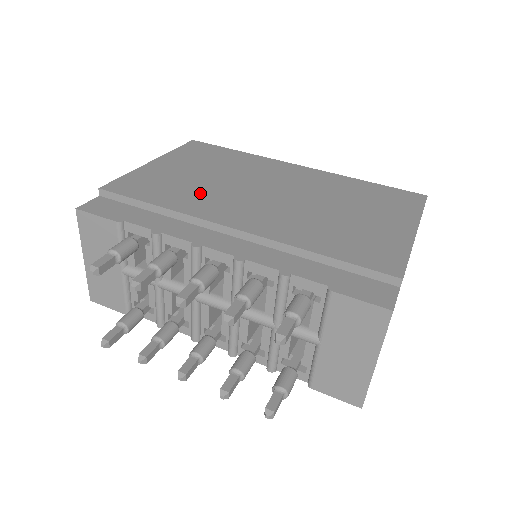
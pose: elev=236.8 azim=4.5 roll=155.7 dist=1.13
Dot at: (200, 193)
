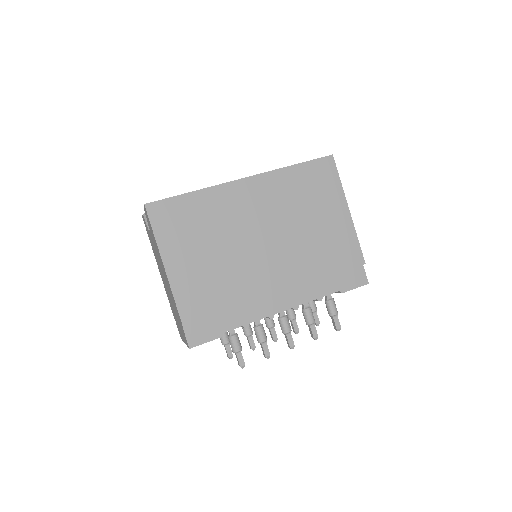
Dot at: (233, 277)
